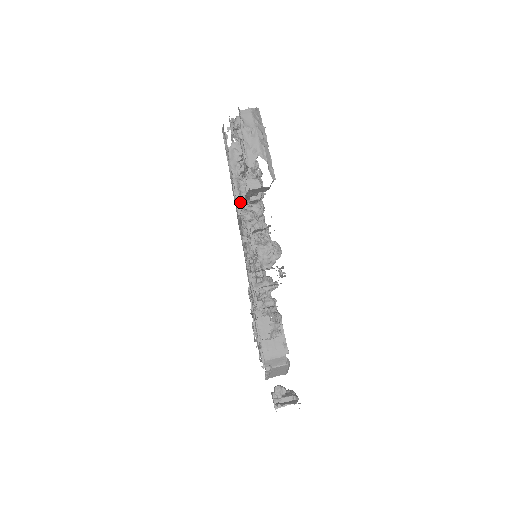
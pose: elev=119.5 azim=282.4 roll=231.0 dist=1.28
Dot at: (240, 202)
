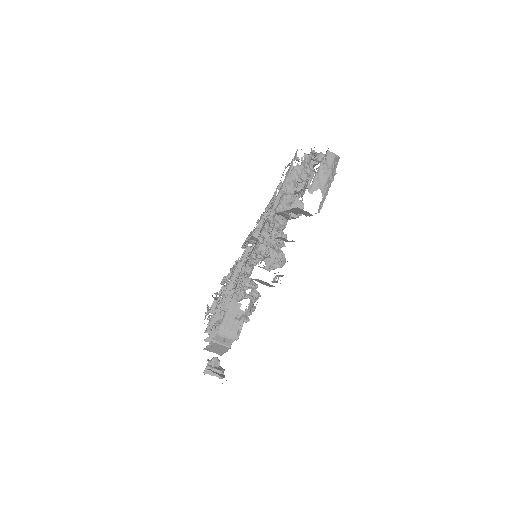
Dot at: (275, 210)
